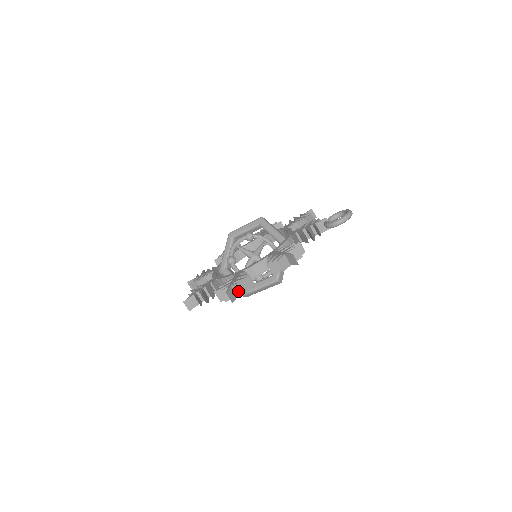
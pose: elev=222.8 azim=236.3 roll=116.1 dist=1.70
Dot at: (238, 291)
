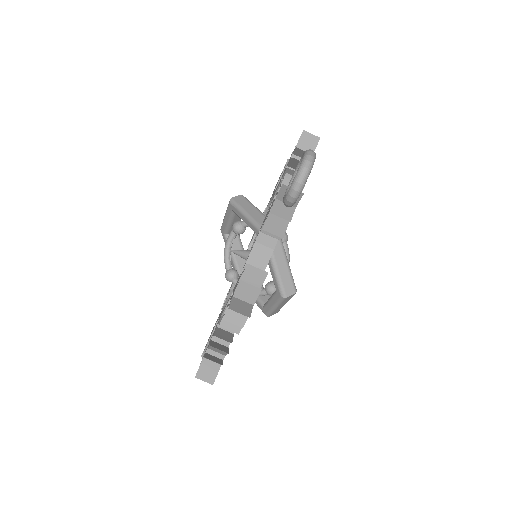
Dot at: (215, 362)
